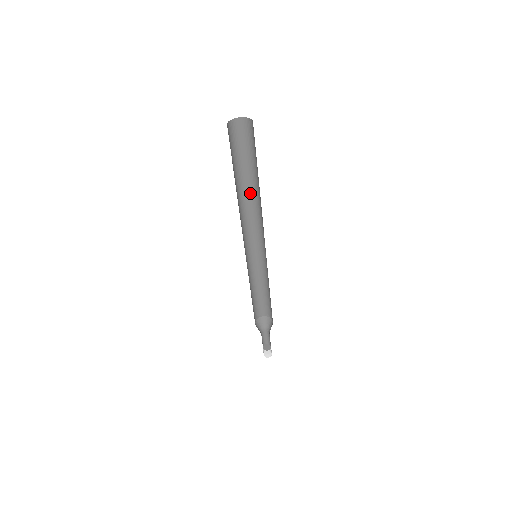
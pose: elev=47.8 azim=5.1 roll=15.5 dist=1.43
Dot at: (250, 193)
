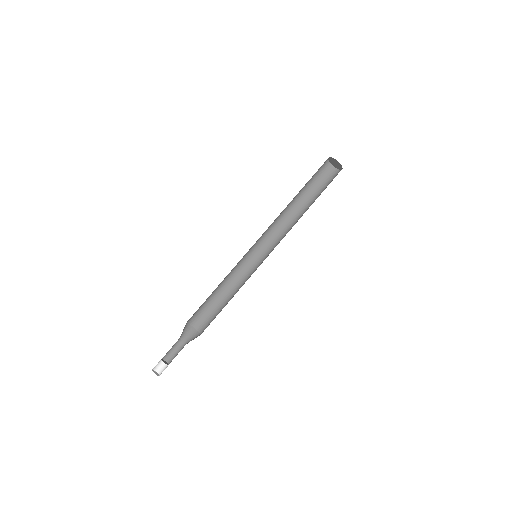
Dot at: (297, 215)
